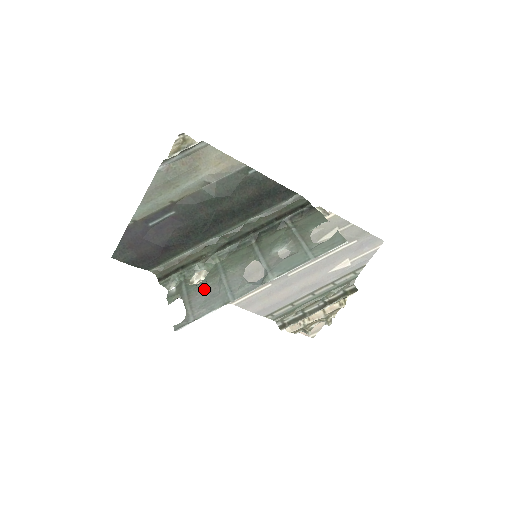
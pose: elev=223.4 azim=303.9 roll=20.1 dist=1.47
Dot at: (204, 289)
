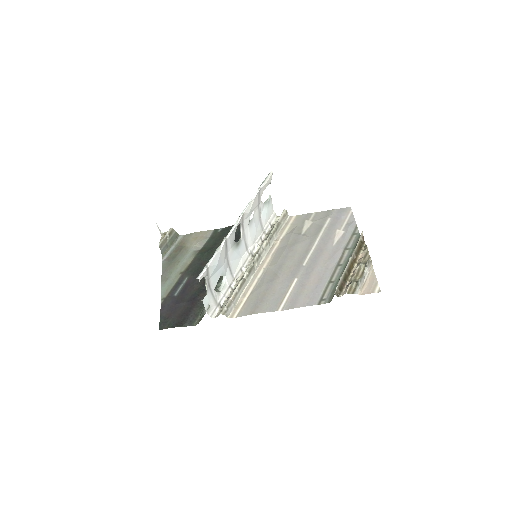
Dot at: (217, 270)
